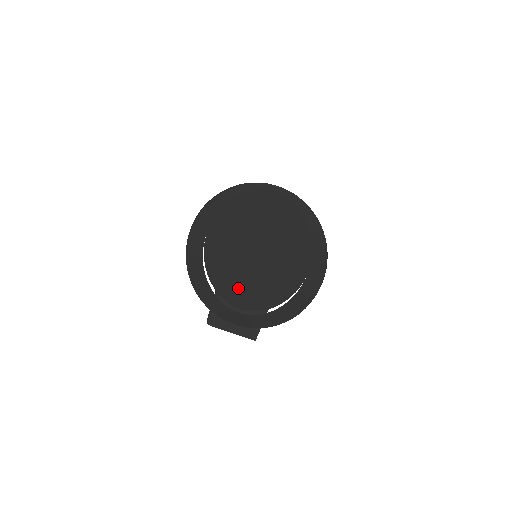
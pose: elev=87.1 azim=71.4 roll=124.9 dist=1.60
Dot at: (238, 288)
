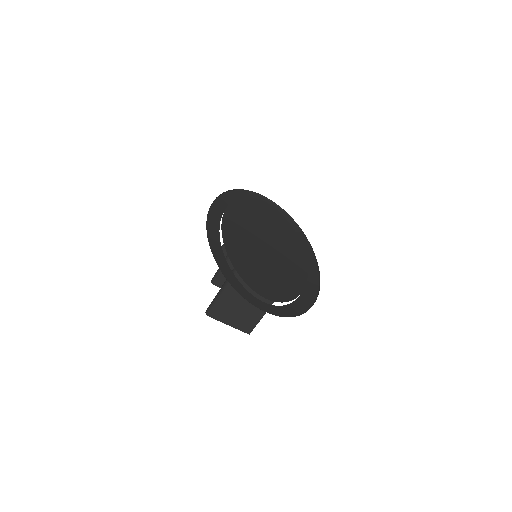
Dot at: (260, 280)
